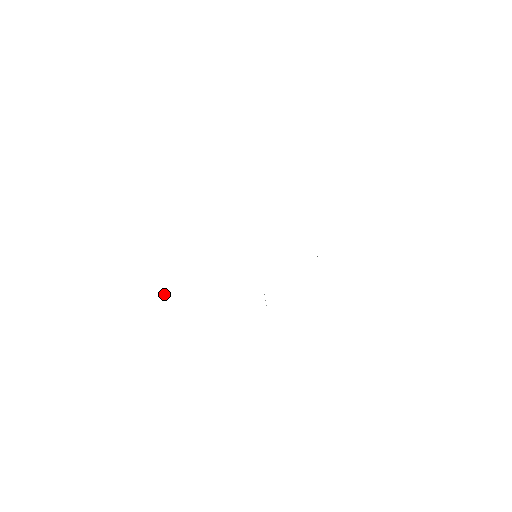
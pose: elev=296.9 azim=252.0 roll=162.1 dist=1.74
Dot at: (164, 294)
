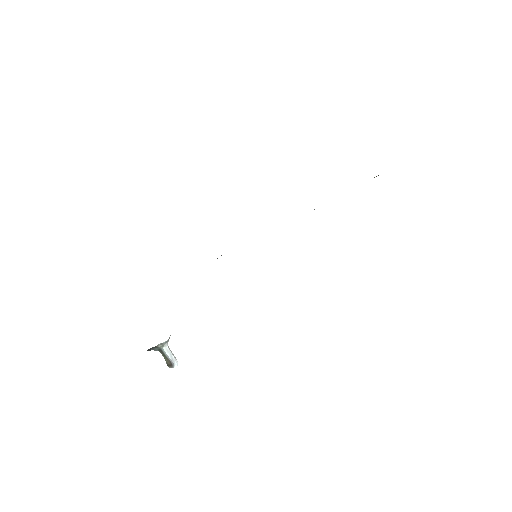
Dot at: occluded
